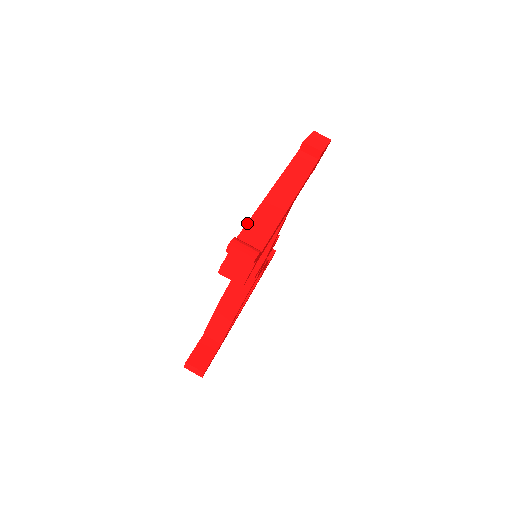
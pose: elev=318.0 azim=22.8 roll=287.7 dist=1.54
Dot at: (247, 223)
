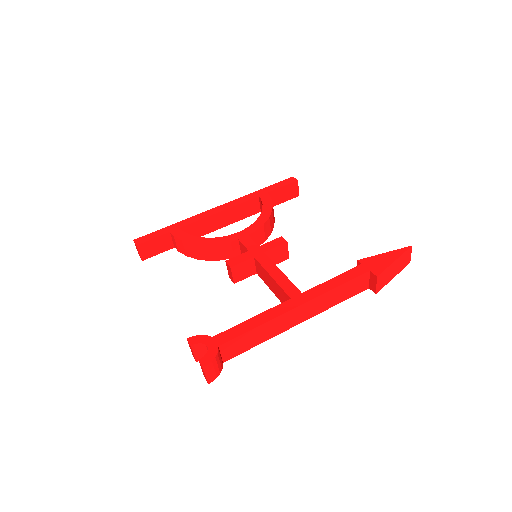
Dot at: (243, 334)
